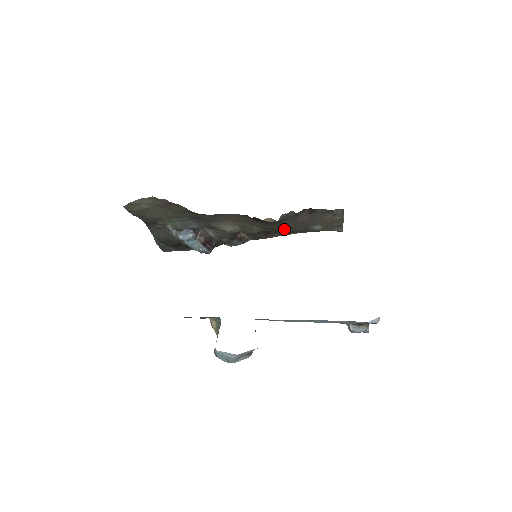
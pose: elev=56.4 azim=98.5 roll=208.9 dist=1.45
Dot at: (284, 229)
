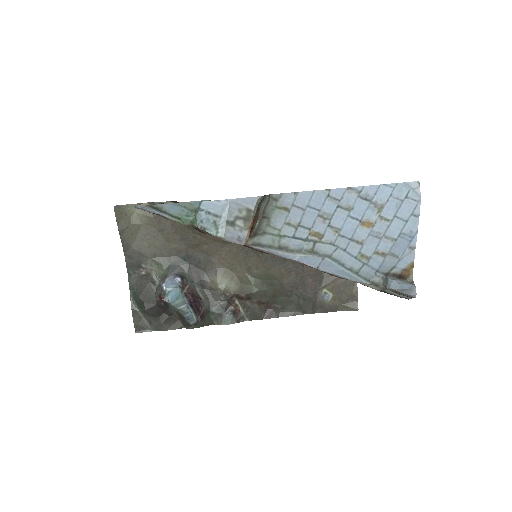
Dot at: (288, 284)
